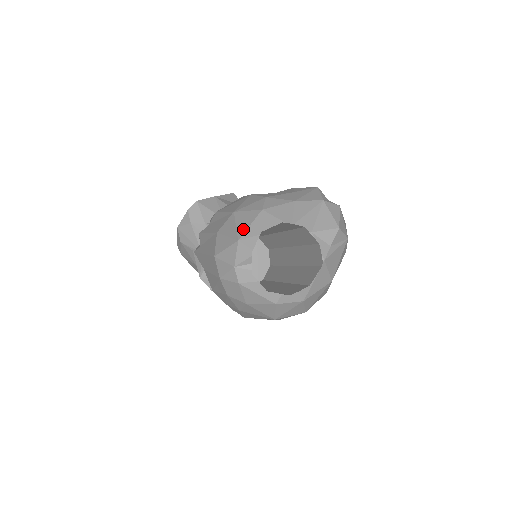
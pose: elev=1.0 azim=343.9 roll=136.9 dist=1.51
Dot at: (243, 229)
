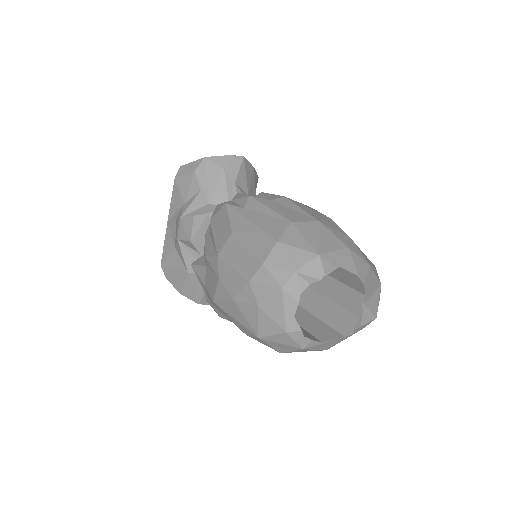
Dot at: (327, 248)
